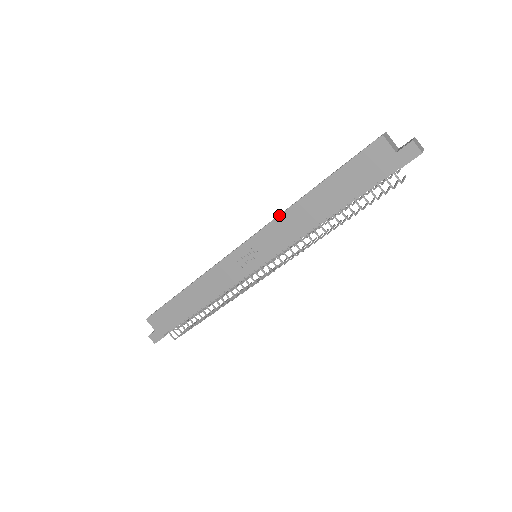
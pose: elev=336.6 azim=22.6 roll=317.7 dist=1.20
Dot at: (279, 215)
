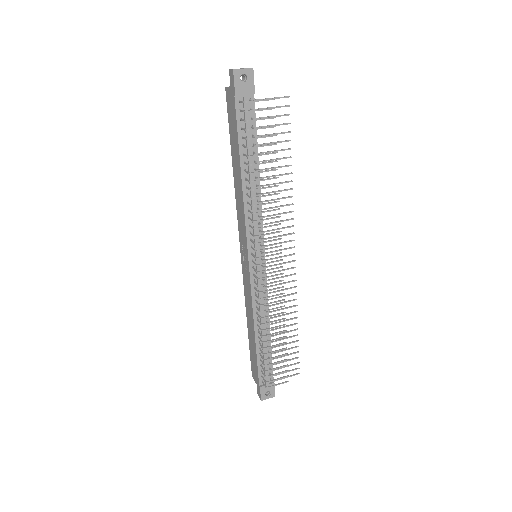
Dot at: (236, 204)
